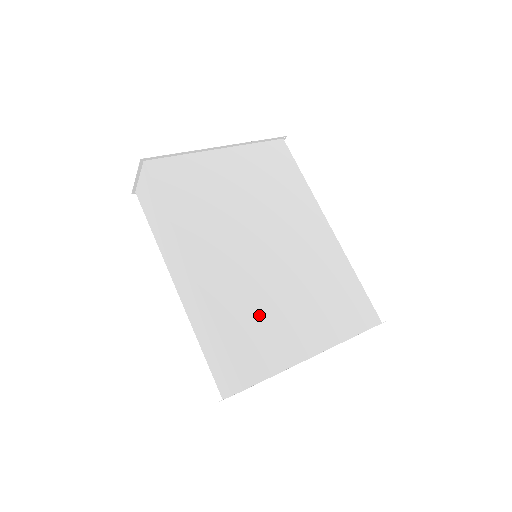
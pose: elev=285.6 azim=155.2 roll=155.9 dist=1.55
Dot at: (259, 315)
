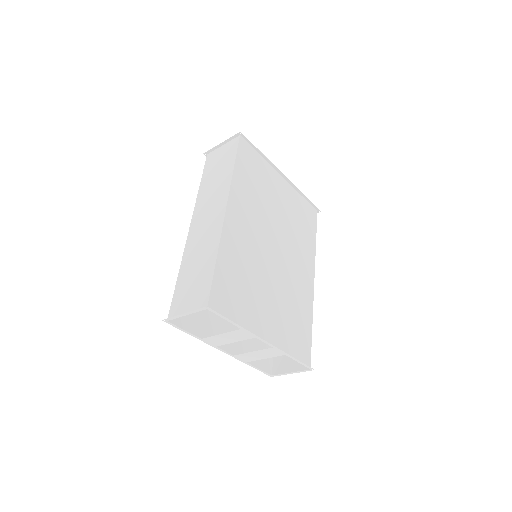
Dot at: (245, 279)
